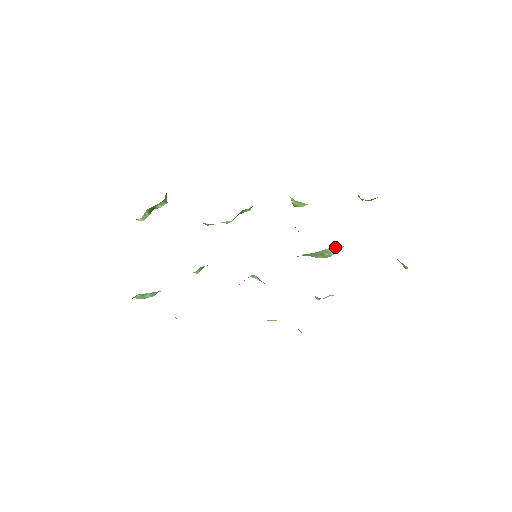
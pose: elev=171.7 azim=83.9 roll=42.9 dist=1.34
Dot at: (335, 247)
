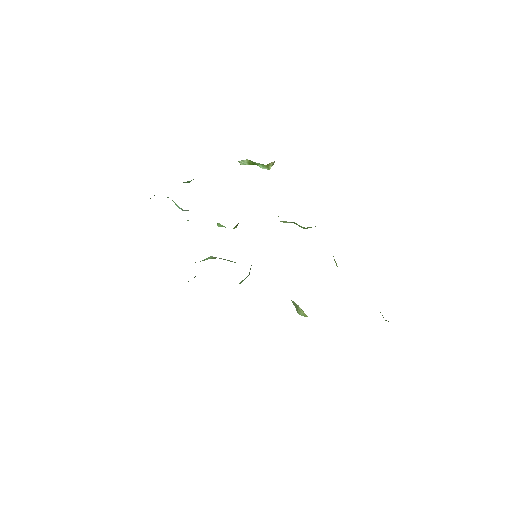
Dot at: occluded
